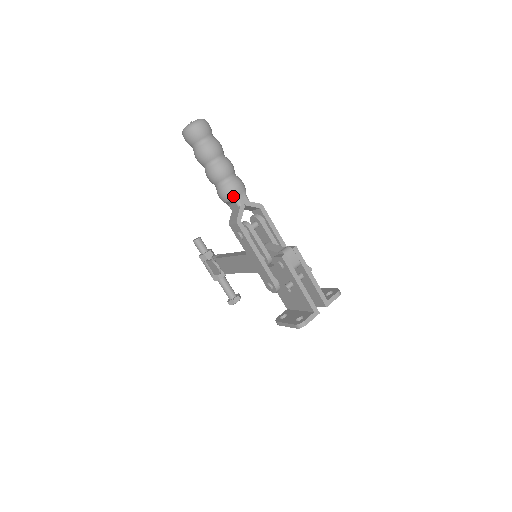
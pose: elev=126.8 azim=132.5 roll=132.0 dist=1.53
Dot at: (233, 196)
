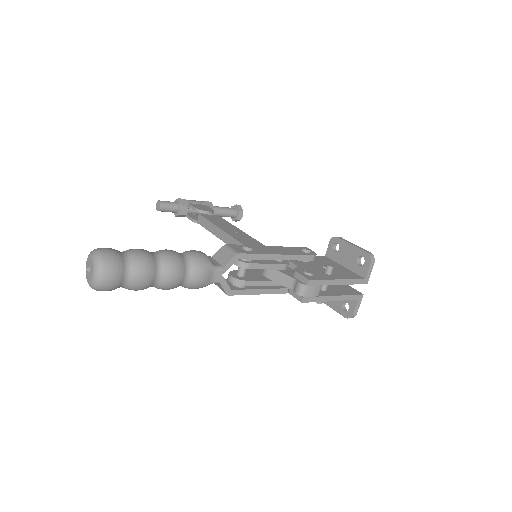
Dot at: (205, 285)
